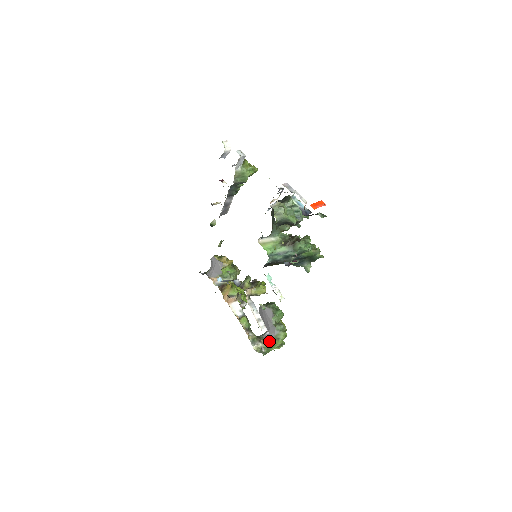
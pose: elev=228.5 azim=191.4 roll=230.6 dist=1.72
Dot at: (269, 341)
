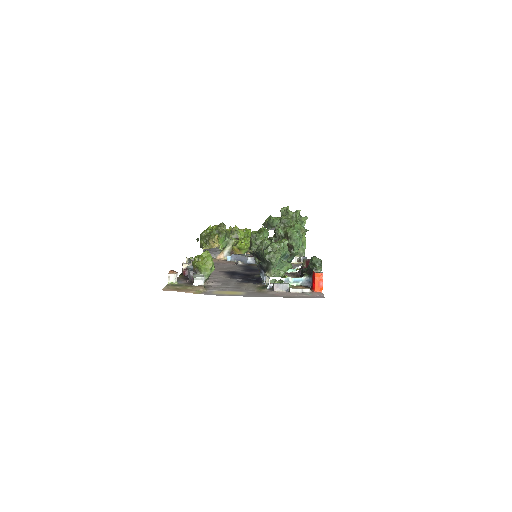
Dot at: occluded
